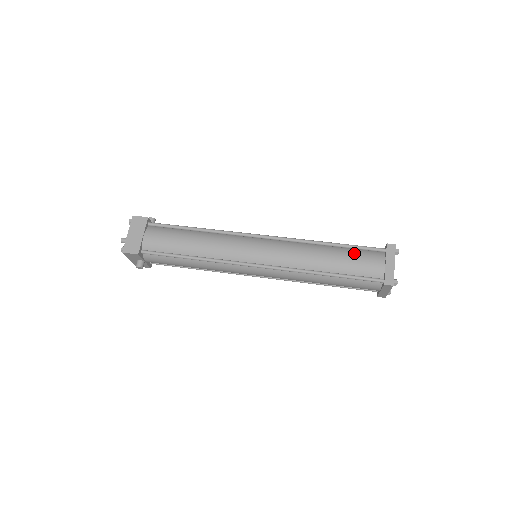
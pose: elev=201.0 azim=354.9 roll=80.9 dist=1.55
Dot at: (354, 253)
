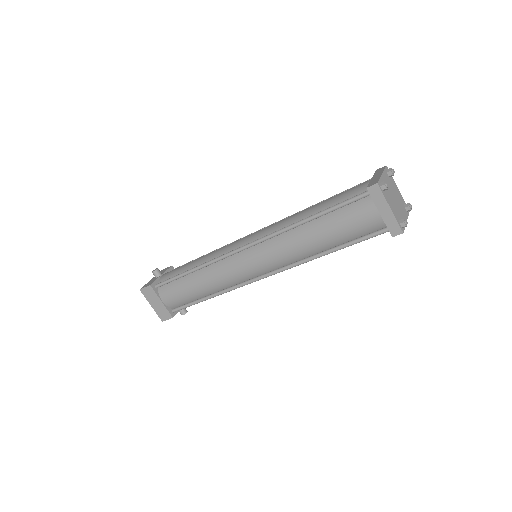
Dot at: (339, 218)
